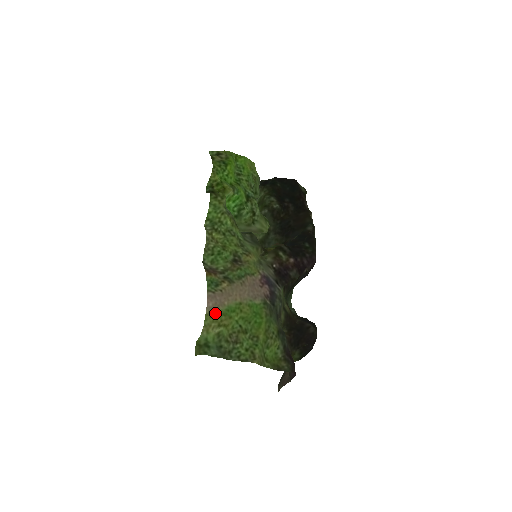
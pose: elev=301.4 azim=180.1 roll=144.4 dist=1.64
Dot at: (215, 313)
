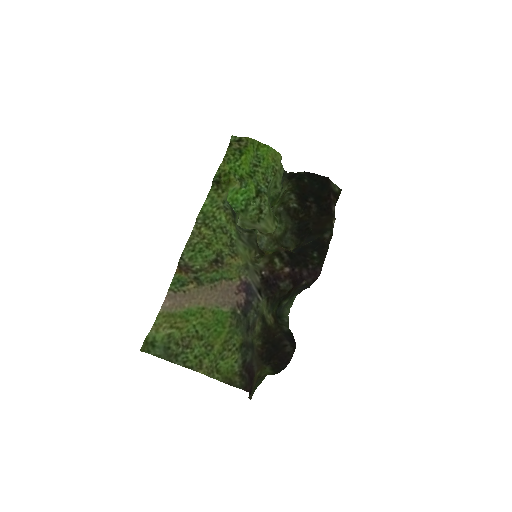
Dot at: (170, 314)
